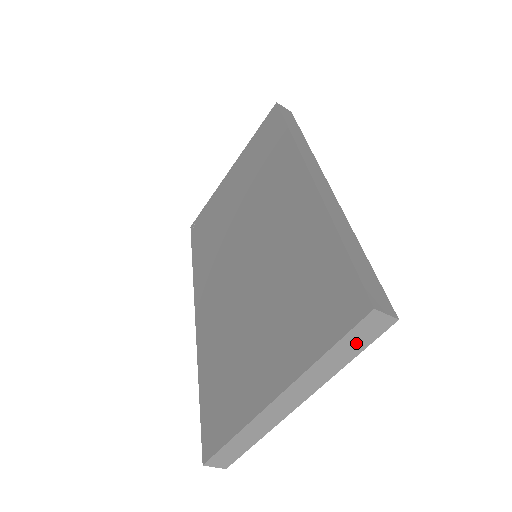
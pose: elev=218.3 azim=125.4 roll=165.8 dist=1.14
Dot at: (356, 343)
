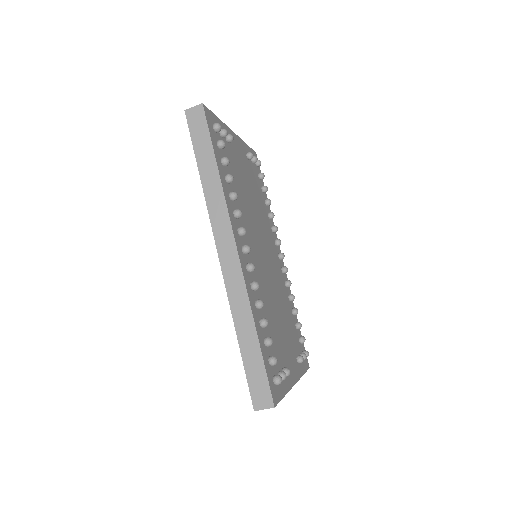
Dot at: occluded
